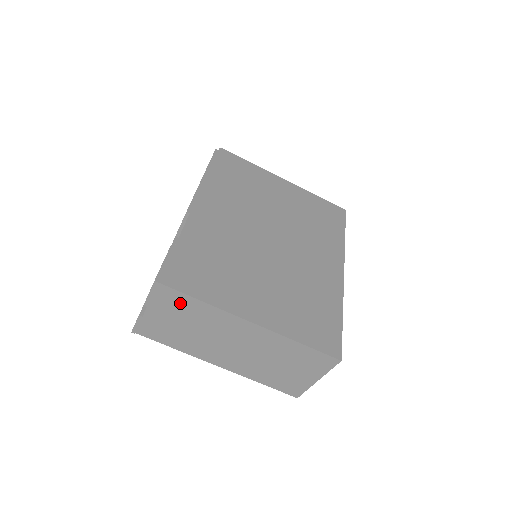
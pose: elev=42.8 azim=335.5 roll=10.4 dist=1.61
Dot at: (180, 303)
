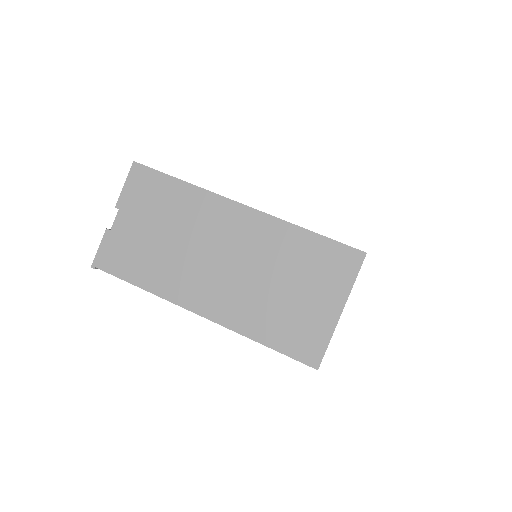
Dot at: (158, 192)
